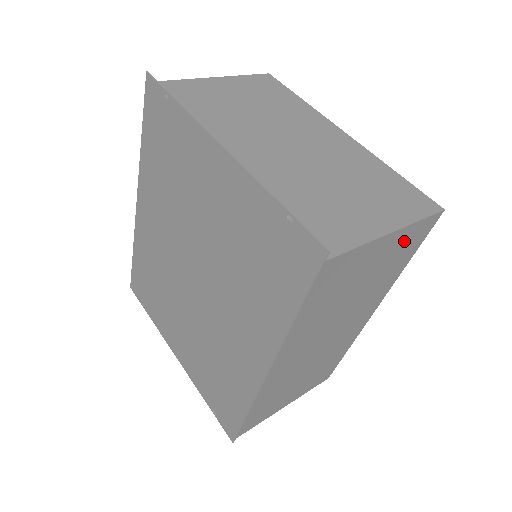
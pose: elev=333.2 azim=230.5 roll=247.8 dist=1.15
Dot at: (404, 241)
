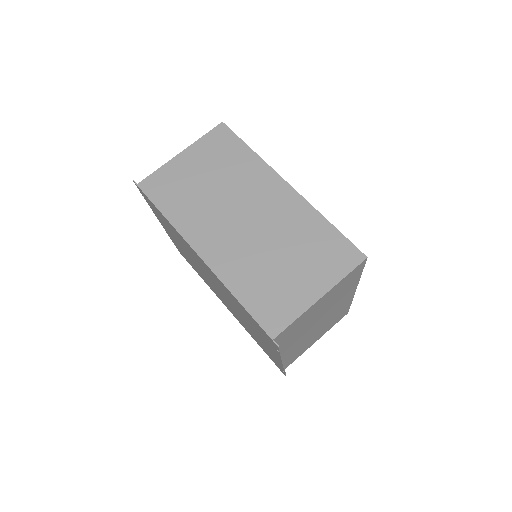
Dot at: occluded
